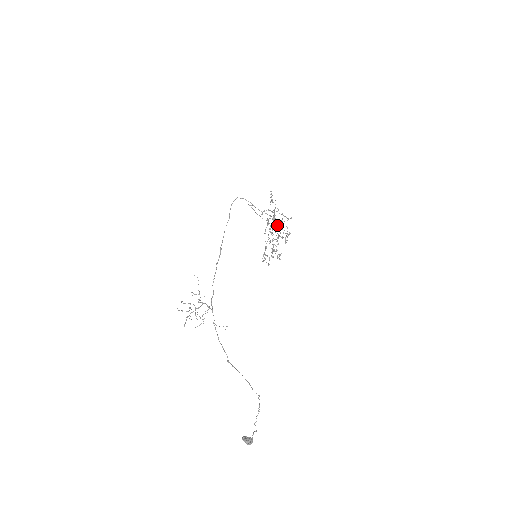
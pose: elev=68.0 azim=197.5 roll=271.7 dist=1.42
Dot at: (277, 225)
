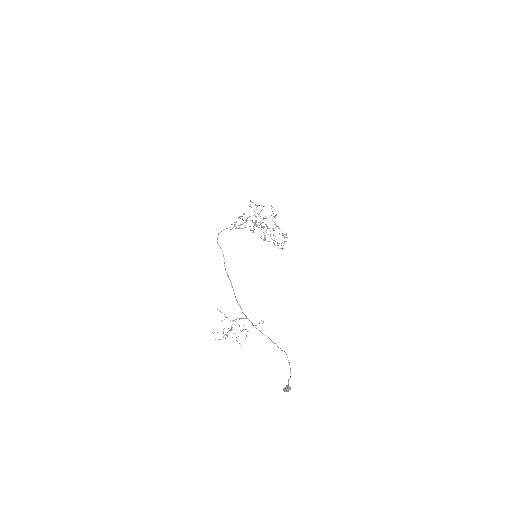
Dot at: (238, 228)
